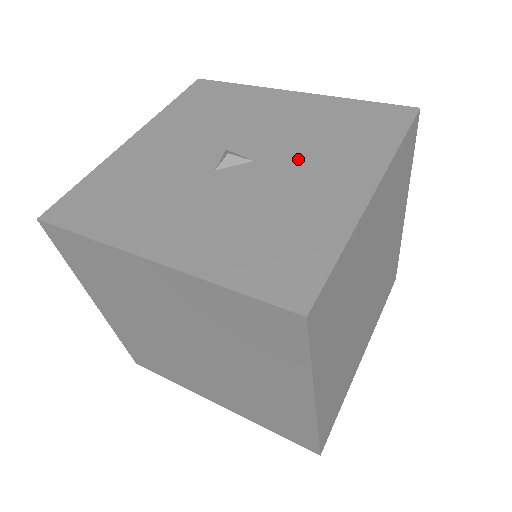
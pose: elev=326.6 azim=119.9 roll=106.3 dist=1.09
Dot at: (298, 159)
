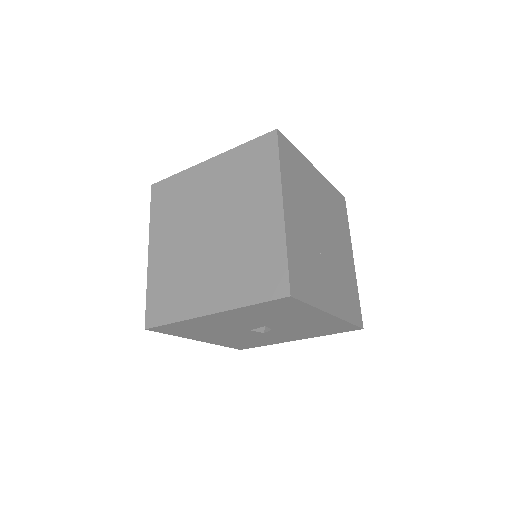
Dot at: occluded
